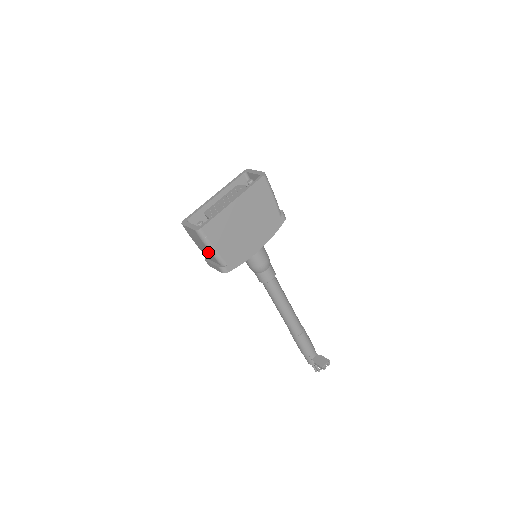
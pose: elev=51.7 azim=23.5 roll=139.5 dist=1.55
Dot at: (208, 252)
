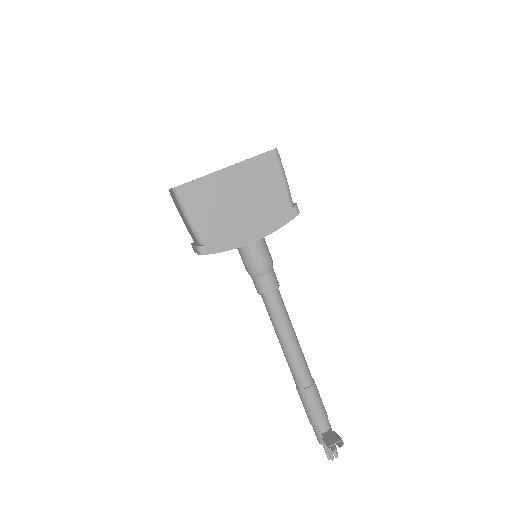
Dot at: (187, 225)
